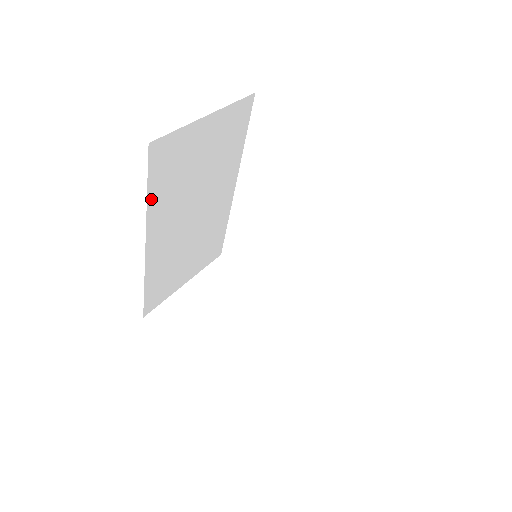
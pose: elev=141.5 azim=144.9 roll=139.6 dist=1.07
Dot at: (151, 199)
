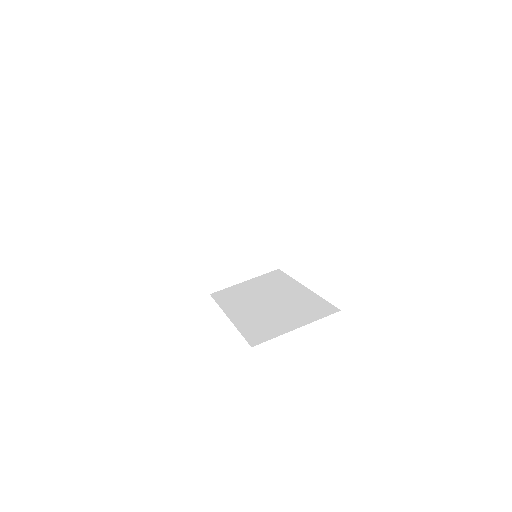
Dot at: occluded
